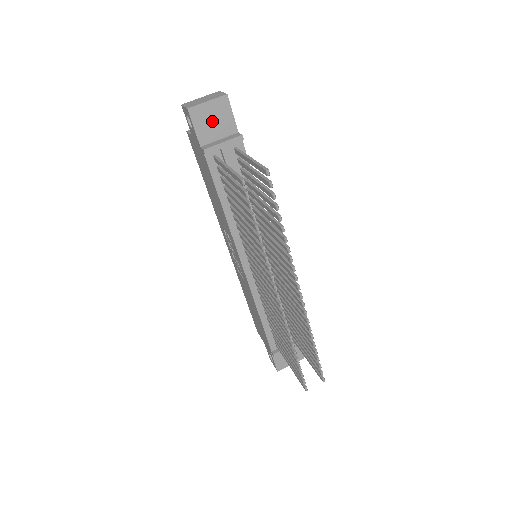
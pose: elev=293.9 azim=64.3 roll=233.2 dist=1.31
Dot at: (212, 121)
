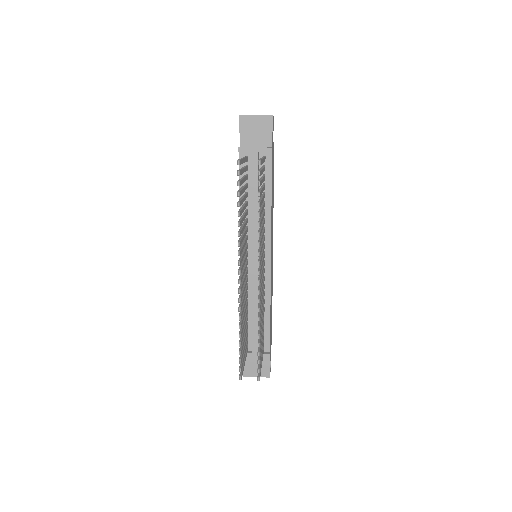
Dot at: (255, 131)
